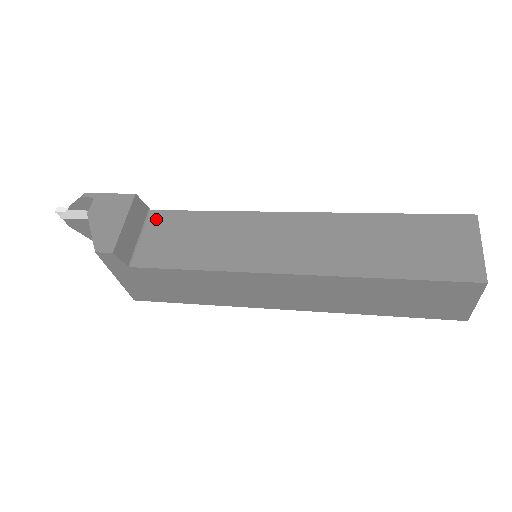
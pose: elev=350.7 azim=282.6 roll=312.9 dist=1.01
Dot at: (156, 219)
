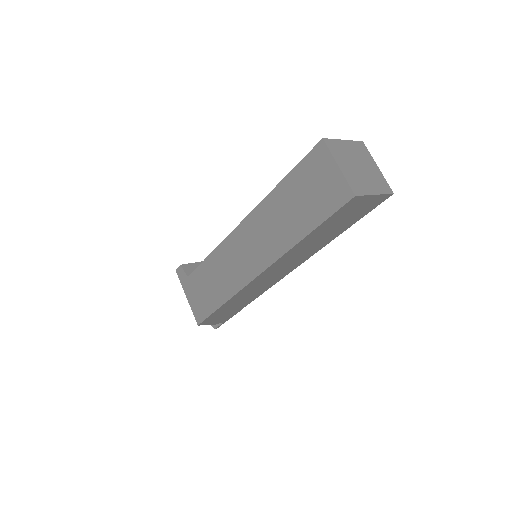
Dot at: occluded
